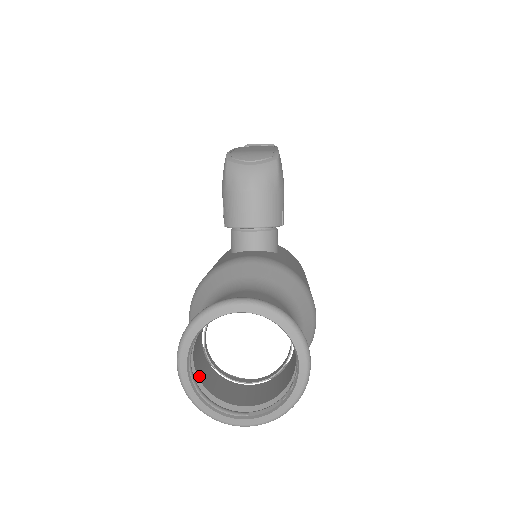
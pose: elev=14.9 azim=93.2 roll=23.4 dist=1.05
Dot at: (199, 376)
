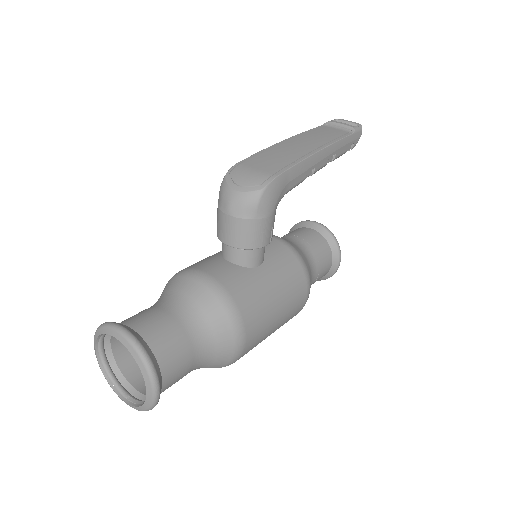
Dot at: (116, 355)
